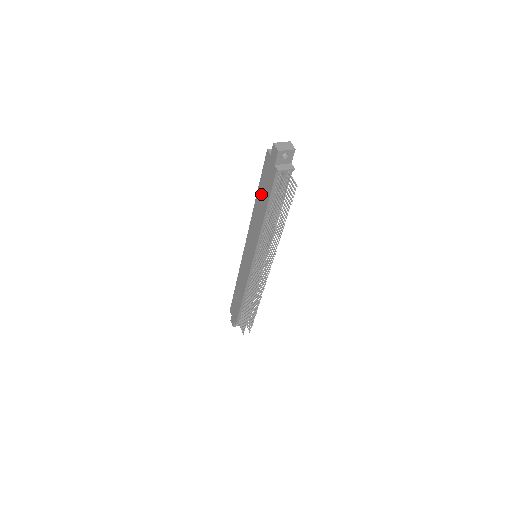
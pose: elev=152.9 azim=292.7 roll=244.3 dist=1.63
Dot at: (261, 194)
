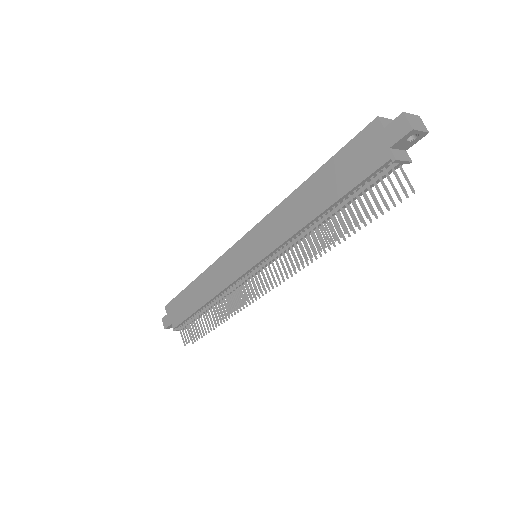
Dot at: (325, 180)
